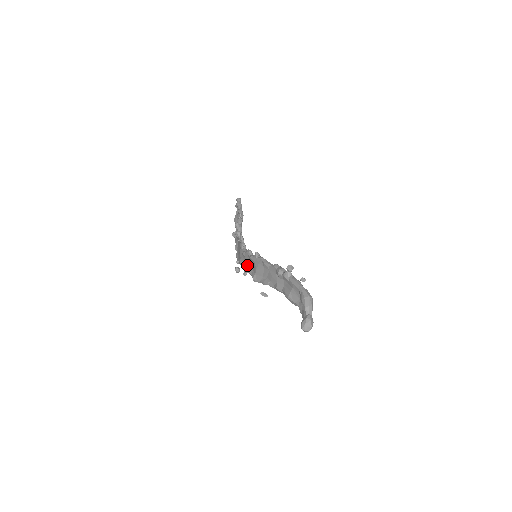
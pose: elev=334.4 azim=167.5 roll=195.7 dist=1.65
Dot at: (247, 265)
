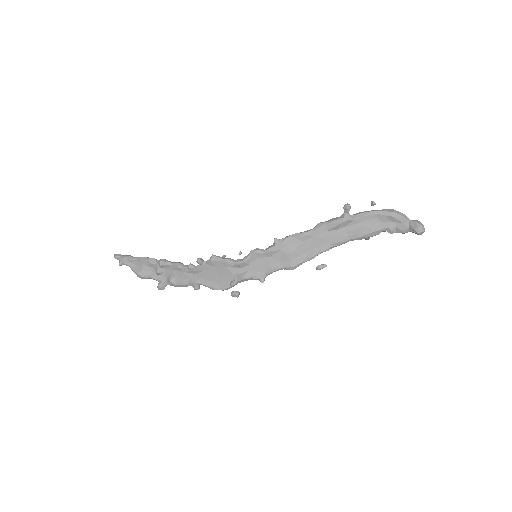
Dot at: (261, 268)
